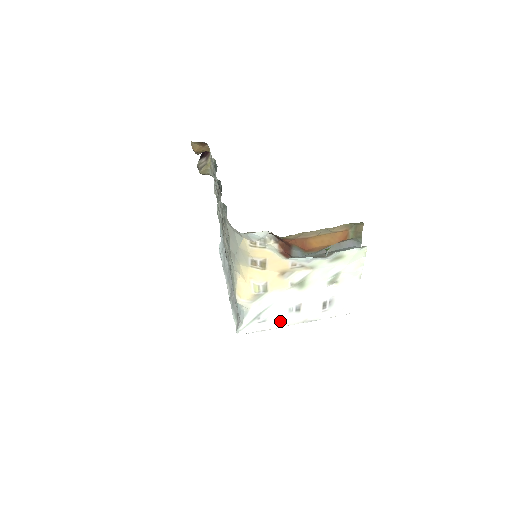
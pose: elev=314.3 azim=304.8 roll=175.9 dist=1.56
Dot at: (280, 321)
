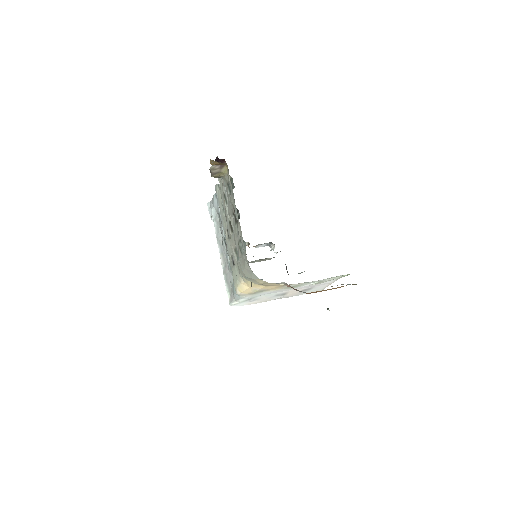
Dot at: (266, 299)
